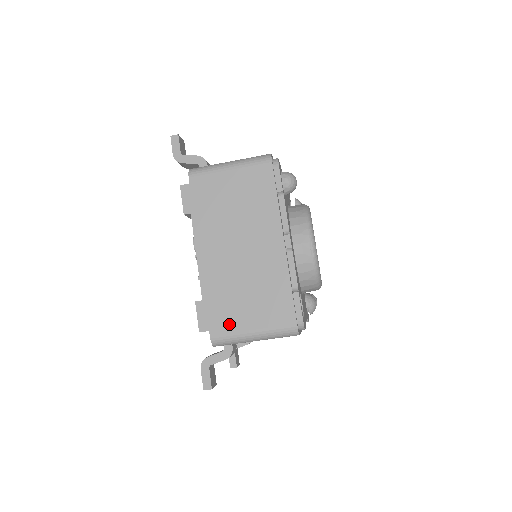
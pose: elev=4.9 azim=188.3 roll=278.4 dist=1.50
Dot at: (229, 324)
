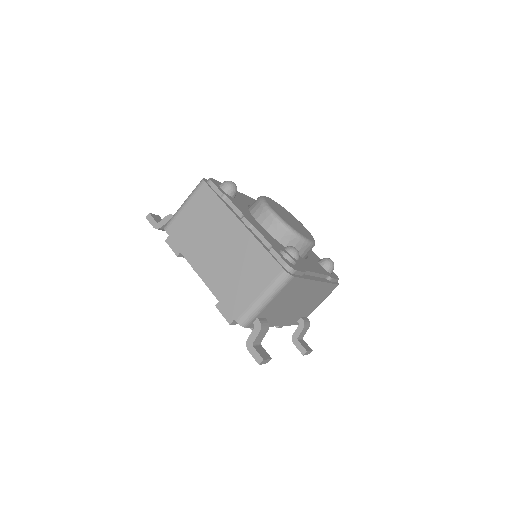
Dot at: (242, 303)
